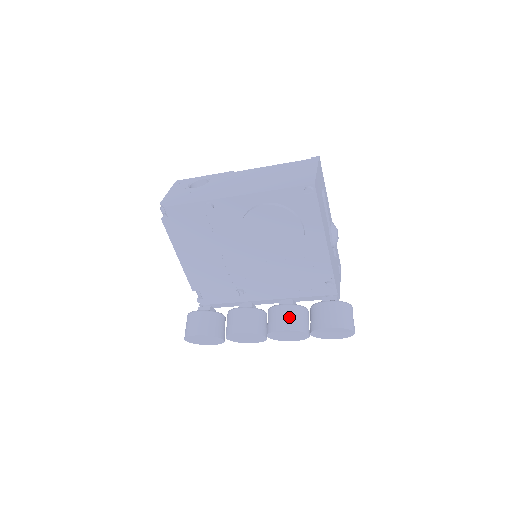
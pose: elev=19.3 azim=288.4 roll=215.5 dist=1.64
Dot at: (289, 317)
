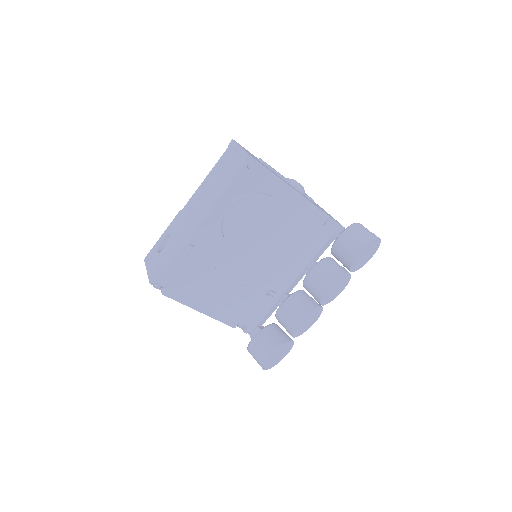
Dot at: (324, 274)
